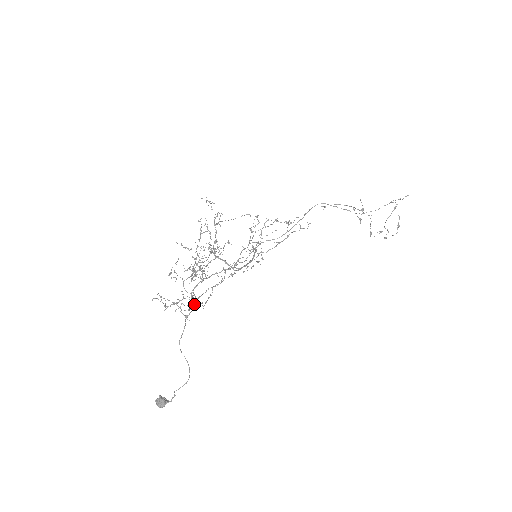
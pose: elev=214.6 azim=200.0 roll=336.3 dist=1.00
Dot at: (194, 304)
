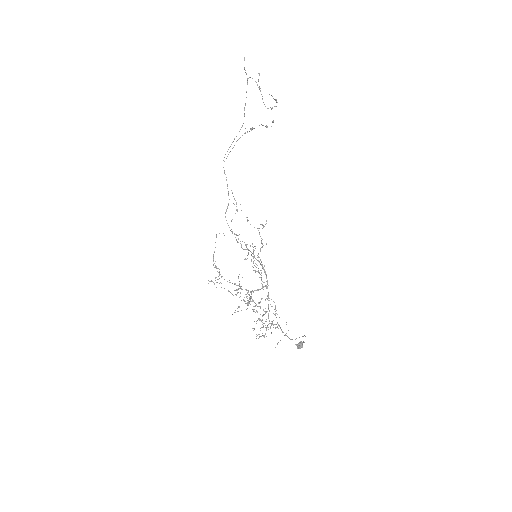
Dot at: (281, 329)
